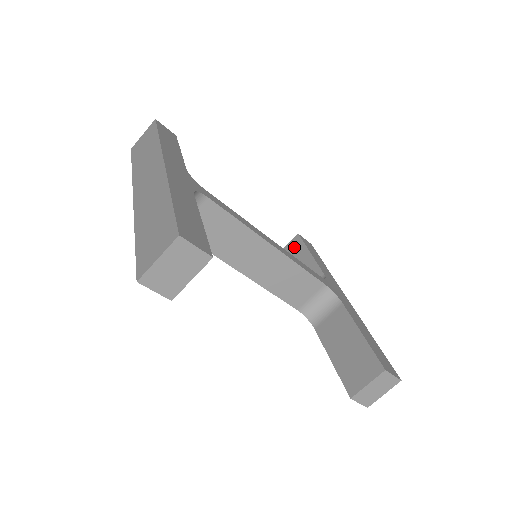
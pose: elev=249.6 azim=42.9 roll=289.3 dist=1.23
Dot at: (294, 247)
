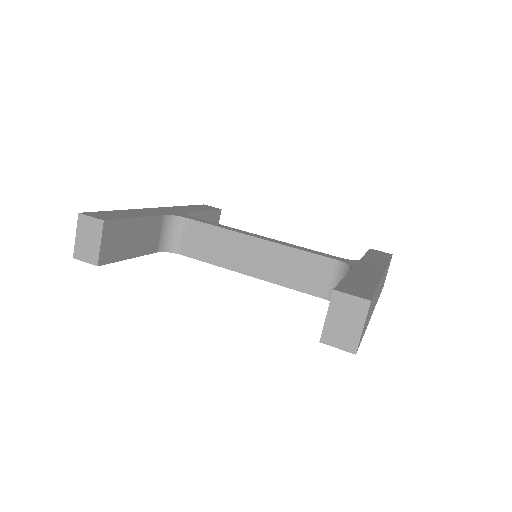
Dot at: occluded
